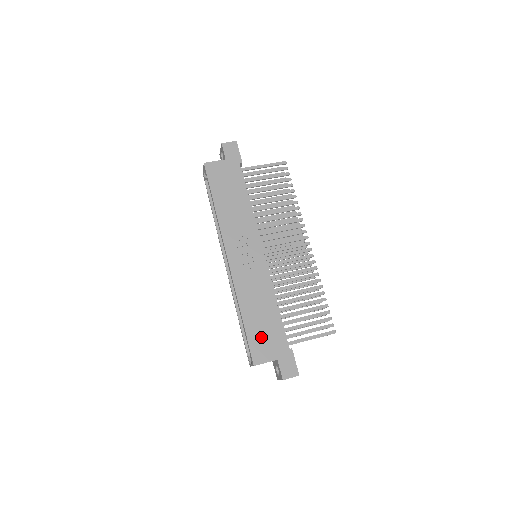
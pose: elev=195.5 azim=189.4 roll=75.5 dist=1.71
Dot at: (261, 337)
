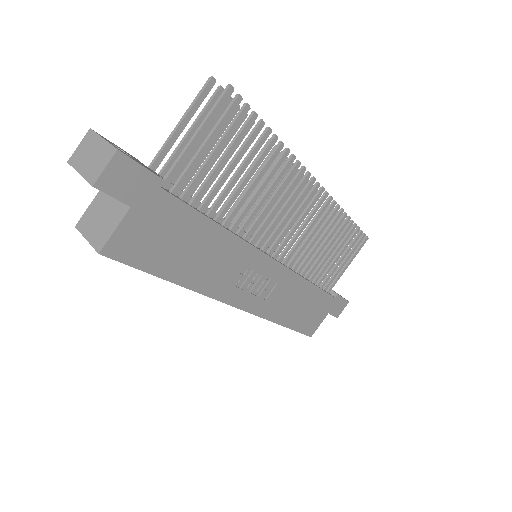
Dot at: (308, 318)
